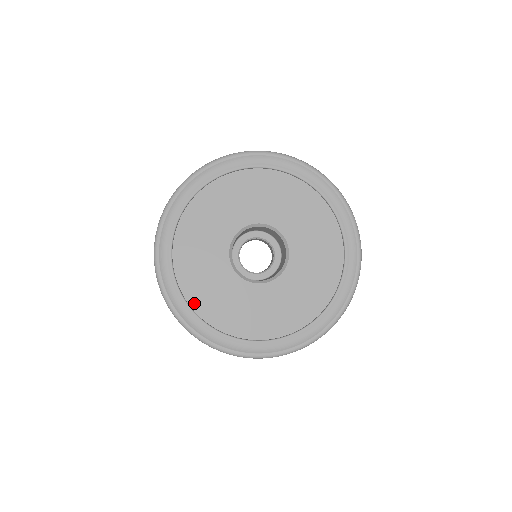
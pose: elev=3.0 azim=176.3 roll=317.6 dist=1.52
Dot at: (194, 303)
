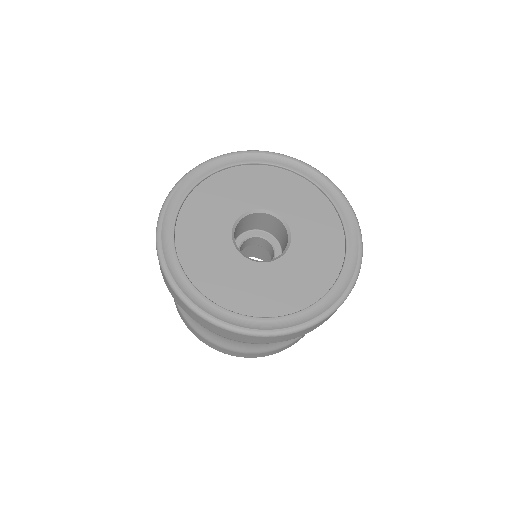
Dot at: (186, 265)
